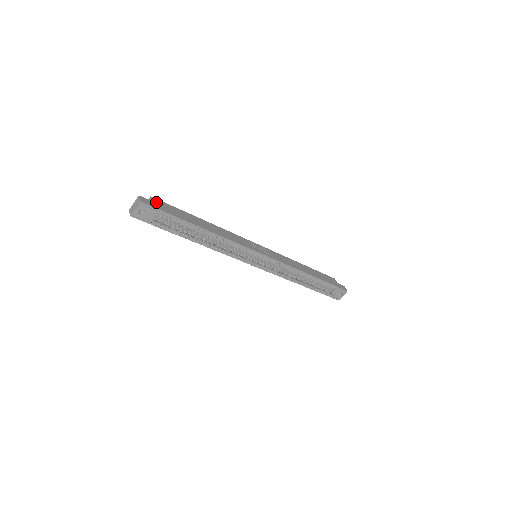
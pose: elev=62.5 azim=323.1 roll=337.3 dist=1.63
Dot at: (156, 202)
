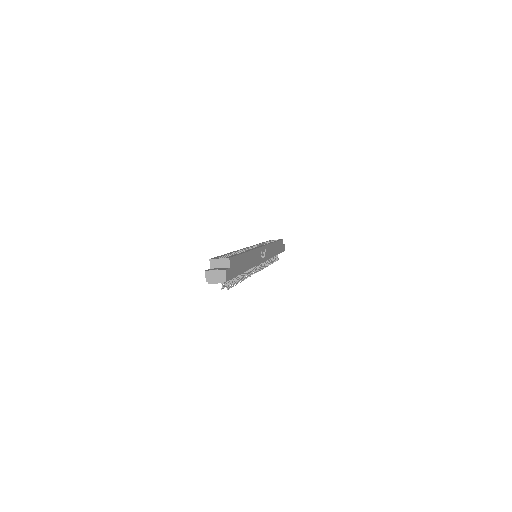
Dot at: (232, 265)
